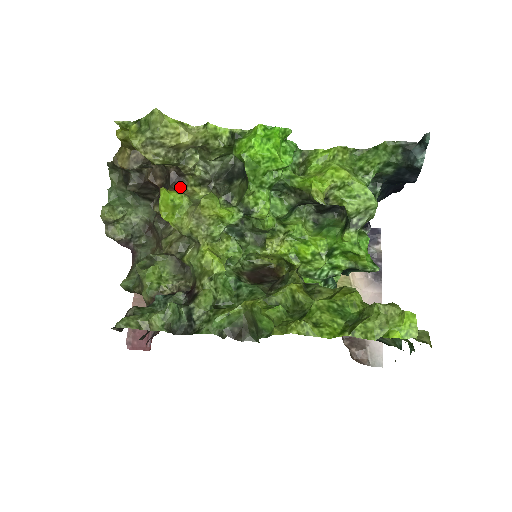
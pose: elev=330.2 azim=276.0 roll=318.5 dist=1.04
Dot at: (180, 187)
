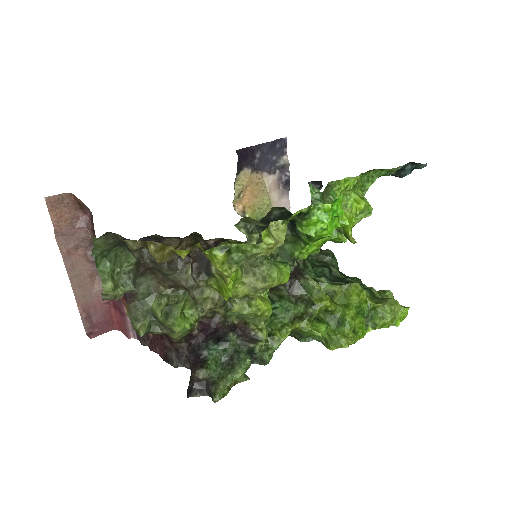
Dot at: occluded
